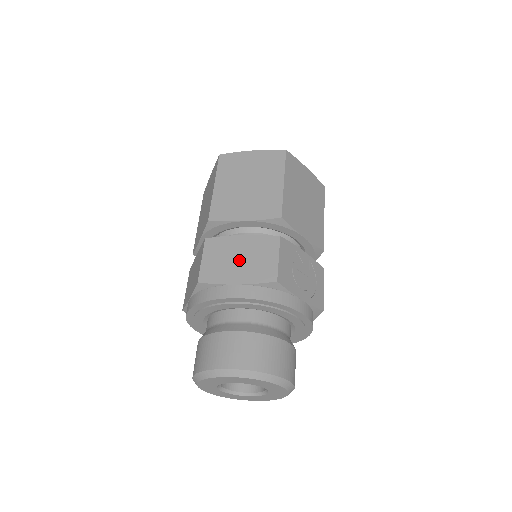
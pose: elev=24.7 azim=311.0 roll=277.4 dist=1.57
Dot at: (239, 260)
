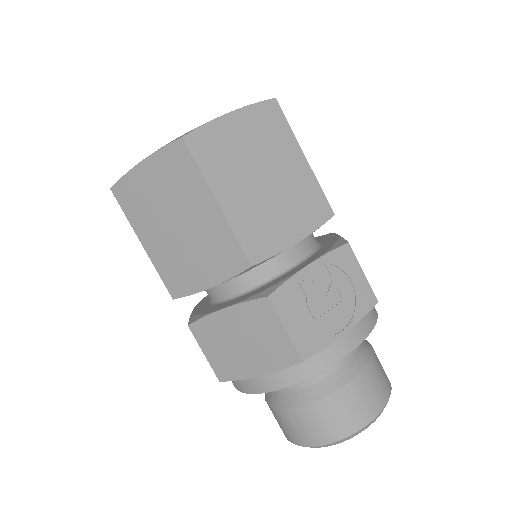
Dot at: (242, 345)
